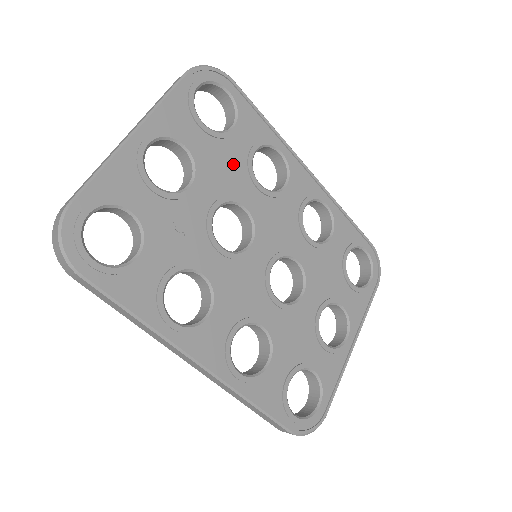
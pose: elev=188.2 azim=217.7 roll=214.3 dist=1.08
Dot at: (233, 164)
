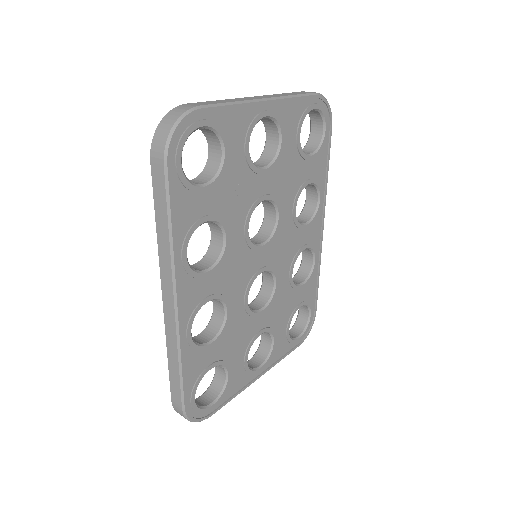
Dot at: (293, 179)
